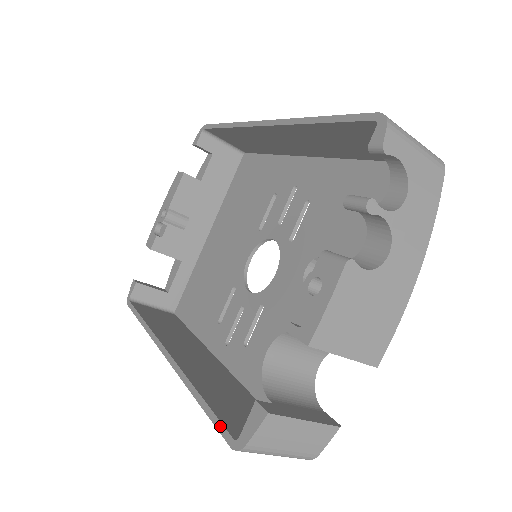
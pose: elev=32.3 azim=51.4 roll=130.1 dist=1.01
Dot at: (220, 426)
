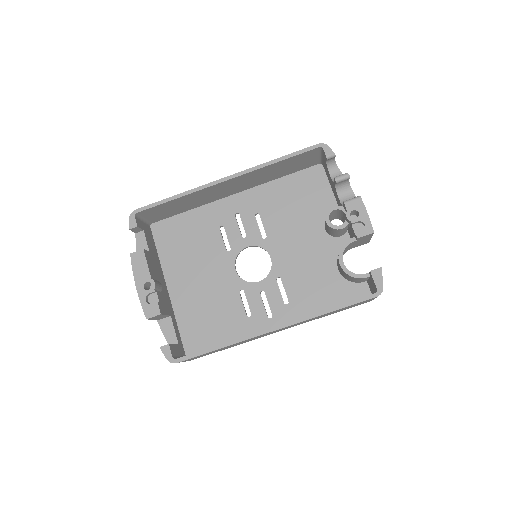
Dot at: (362, 299)
